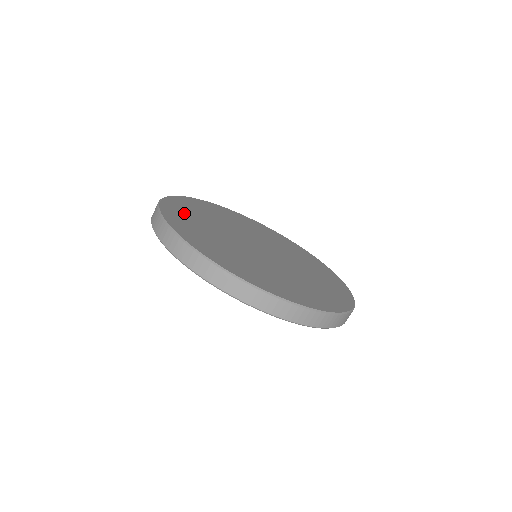
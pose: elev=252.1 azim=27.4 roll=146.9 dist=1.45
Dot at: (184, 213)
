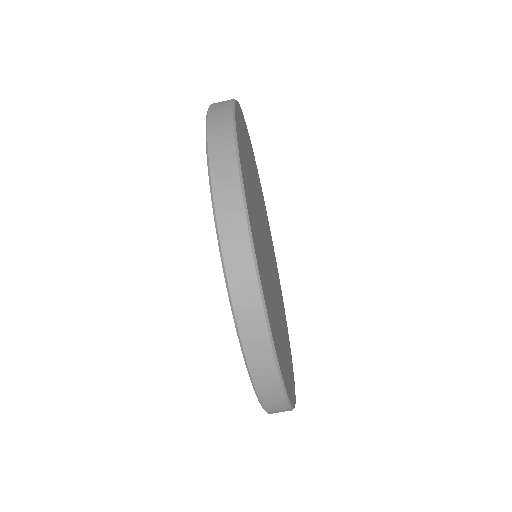
Dot at: occluded
